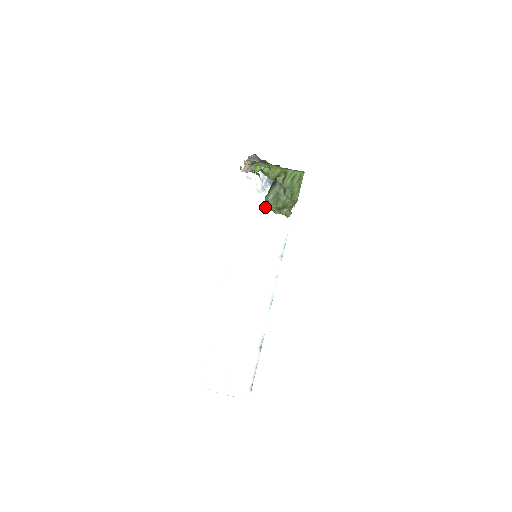
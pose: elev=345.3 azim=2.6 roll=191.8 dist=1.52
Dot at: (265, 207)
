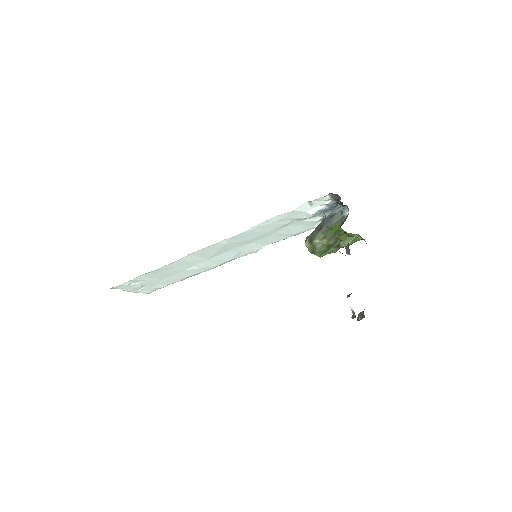
Dot at: (298, 221)
